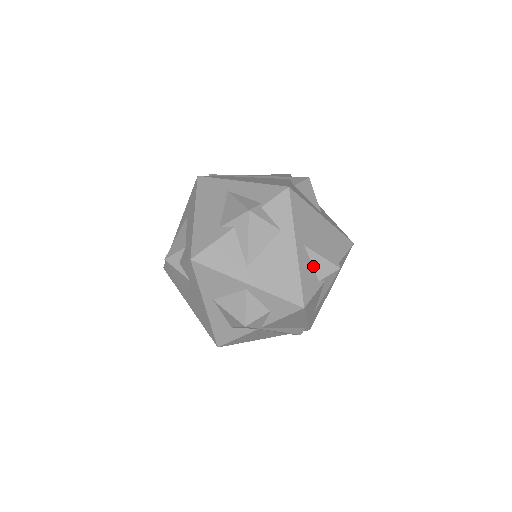
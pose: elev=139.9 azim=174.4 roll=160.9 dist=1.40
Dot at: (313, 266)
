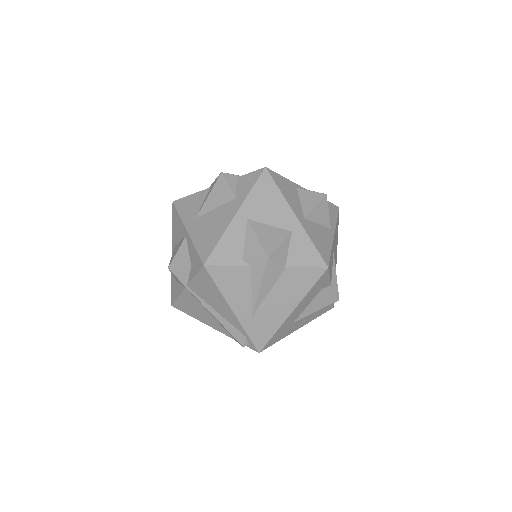
Dot at: (245, 242)
